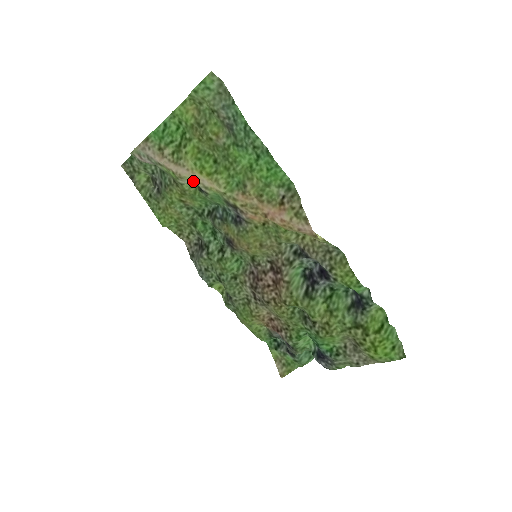
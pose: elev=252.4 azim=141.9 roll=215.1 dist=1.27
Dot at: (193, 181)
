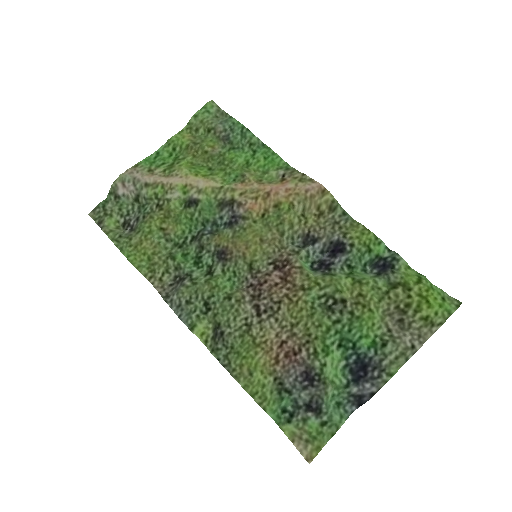
Dot at: (183, 192)
